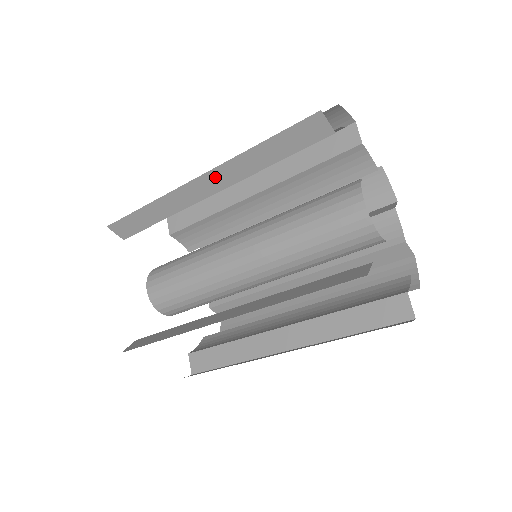
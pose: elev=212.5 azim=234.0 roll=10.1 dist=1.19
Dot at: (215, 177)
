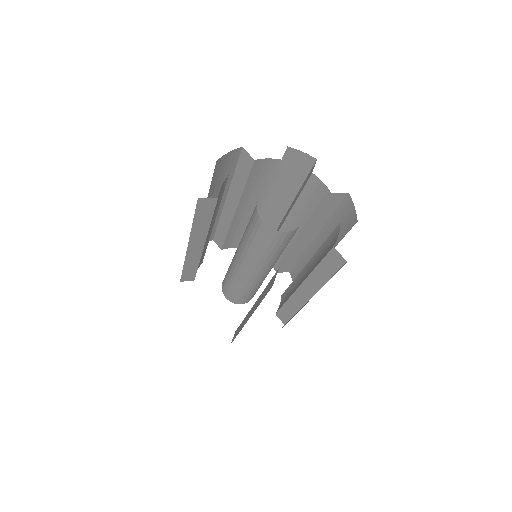
Dot at: (194, 242)
